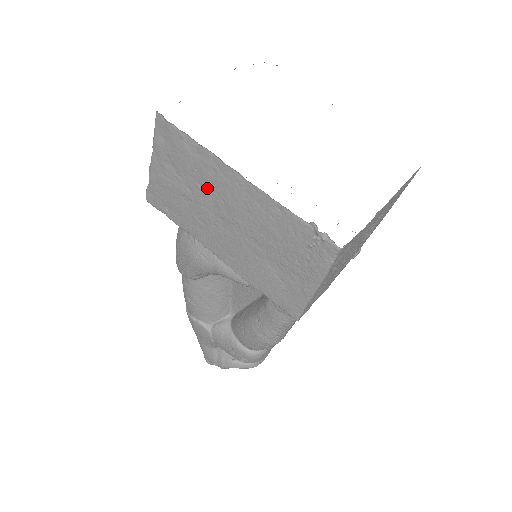
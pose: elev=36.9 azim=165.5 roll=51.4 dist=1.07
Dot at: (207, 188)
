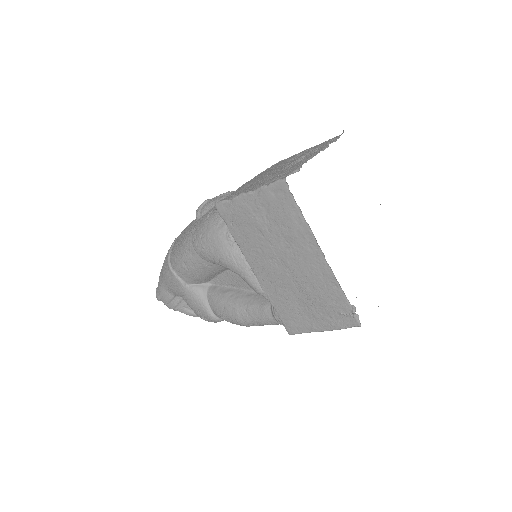
Dot at: (286, 241)
